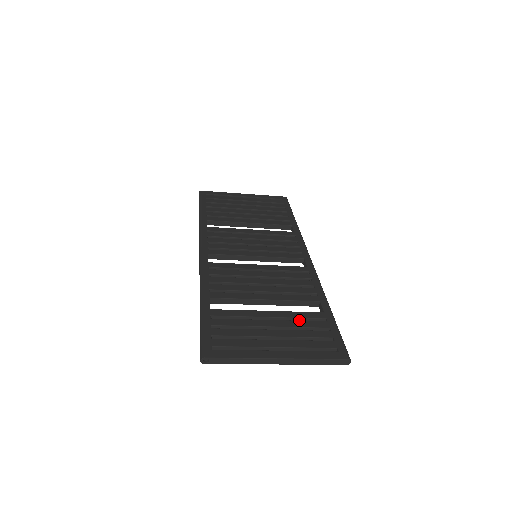
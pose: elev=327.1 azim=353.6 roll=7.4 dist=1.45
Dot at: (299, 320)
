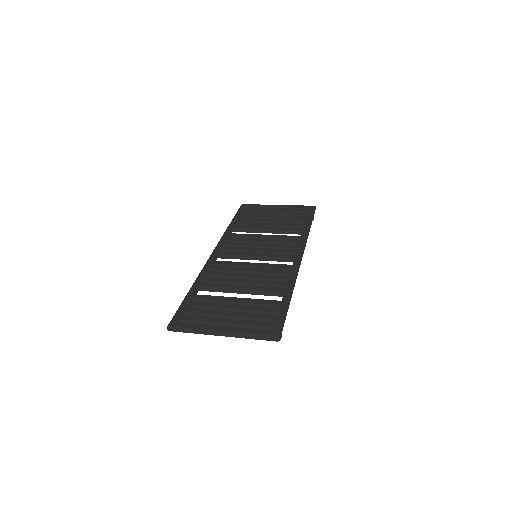
Dot at: (258, 306)
